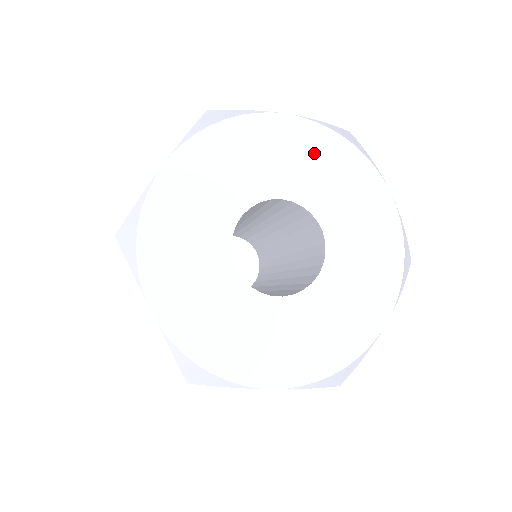
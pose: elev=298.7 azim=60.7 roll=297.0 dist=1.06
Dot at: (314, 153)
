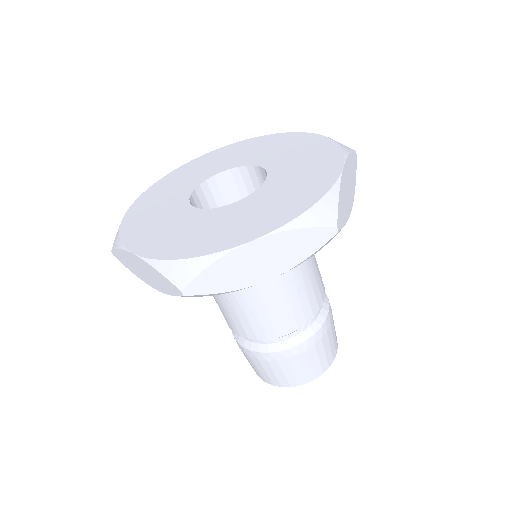
Dot at: (237, 151)
